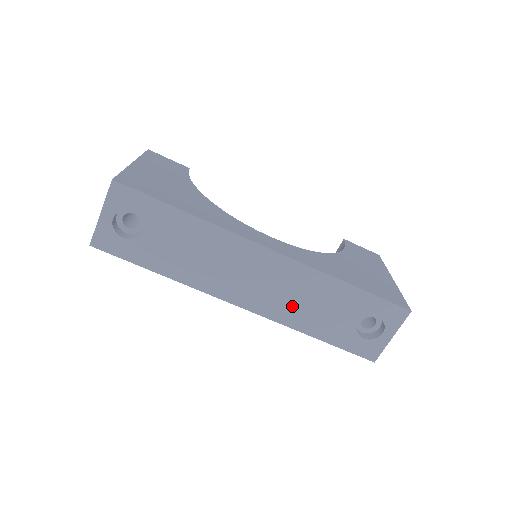
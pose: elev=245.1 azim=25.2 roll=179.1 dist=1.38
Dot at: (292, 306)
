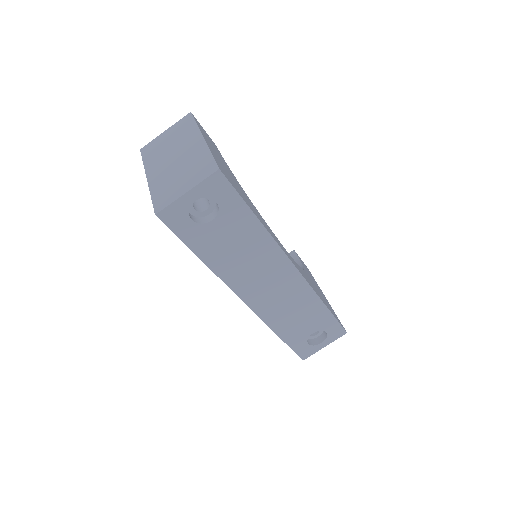
Dot at: (281, 311)
